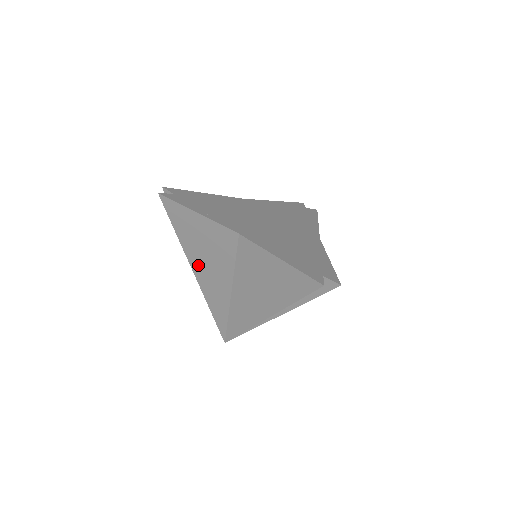
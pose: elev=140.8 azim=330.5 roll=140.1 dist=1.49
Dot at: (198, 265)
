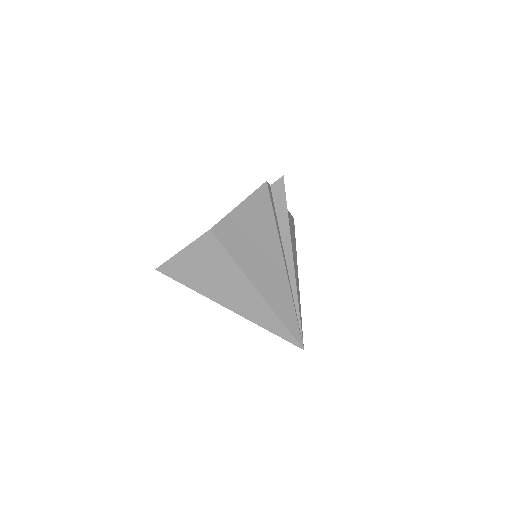
Dot at: (220, 295)
